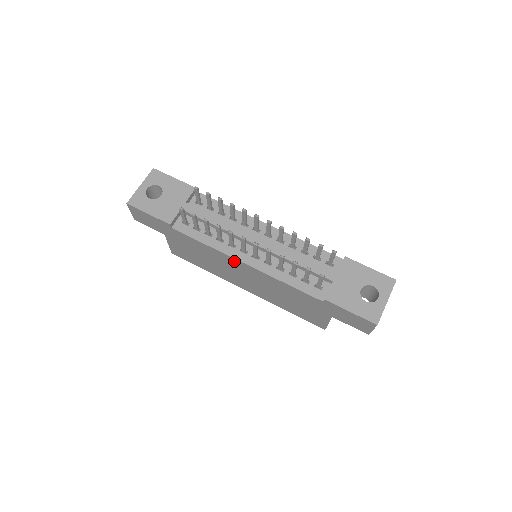
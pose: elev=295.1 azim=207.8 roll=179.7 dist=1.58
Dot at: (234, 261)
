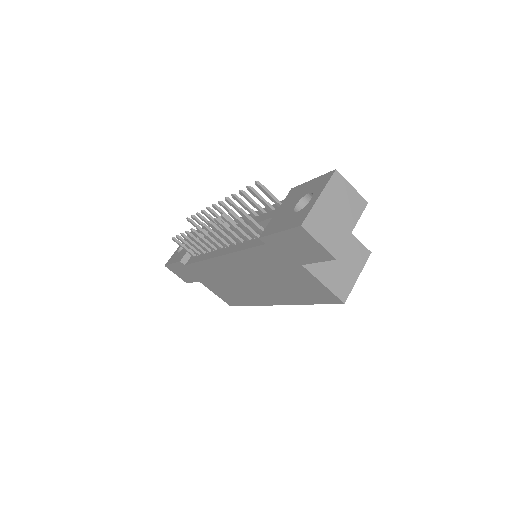
Dot at: (218, 263)
